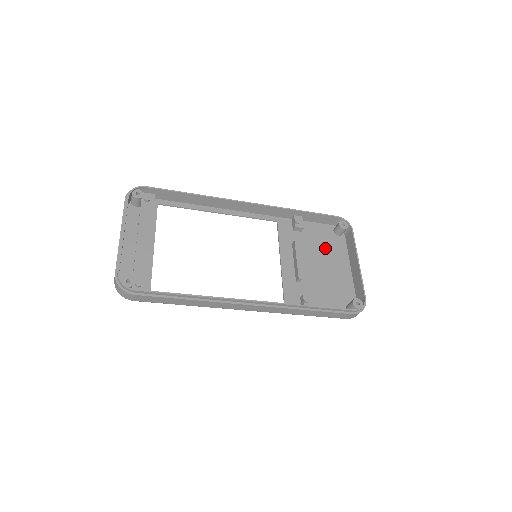
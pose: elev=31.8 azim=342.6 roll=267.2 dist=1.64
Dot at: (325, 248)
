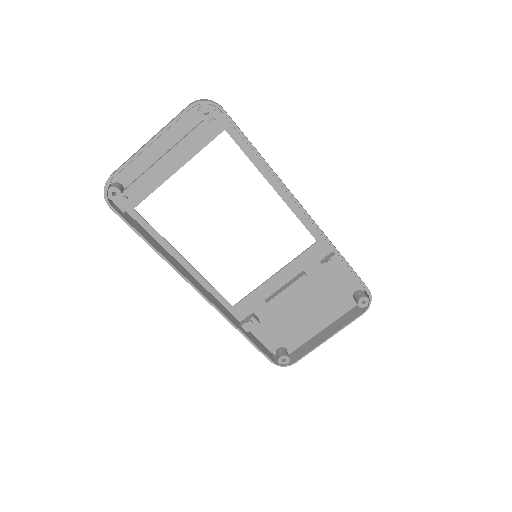
Dot at: (327, 297)
